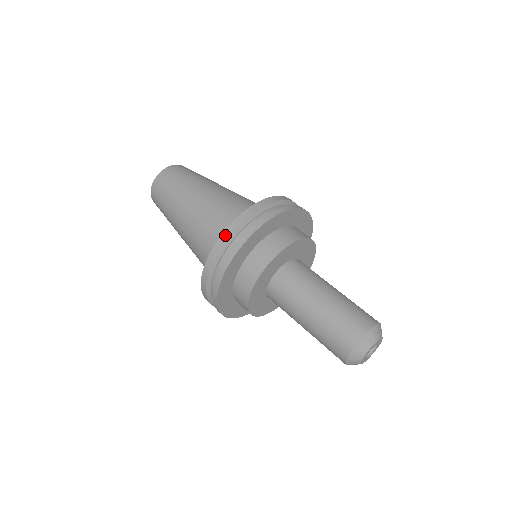
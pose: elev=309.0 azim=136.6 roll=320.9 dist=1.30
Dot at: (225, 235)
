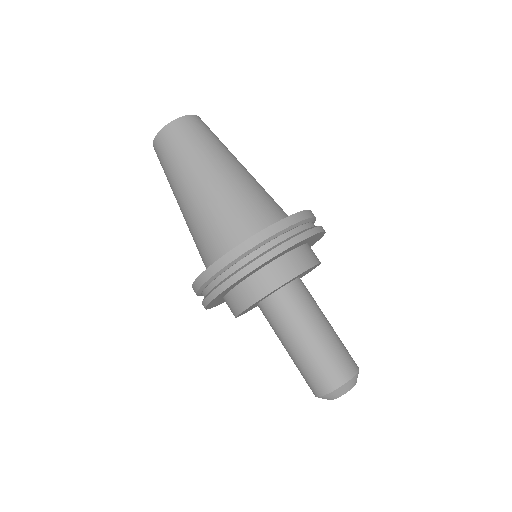
Dot at: (251, 242)
